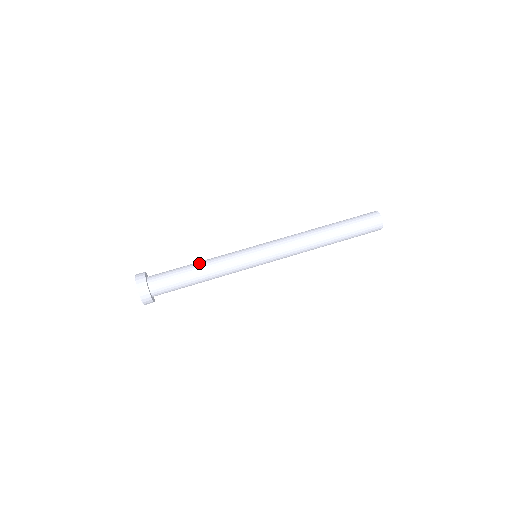
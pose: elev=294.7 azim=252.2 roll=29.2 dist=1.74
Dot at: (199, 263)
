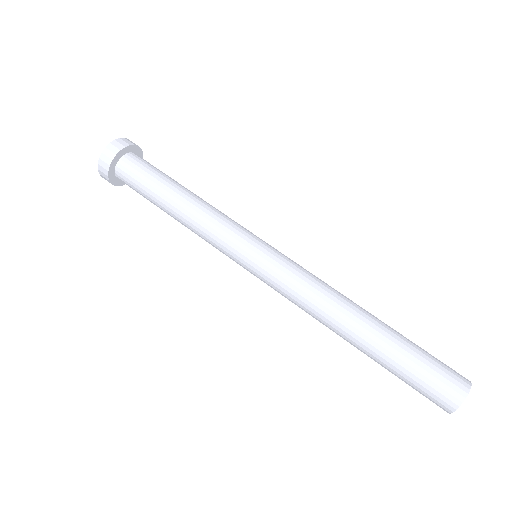
Dot at: (179, 203)
